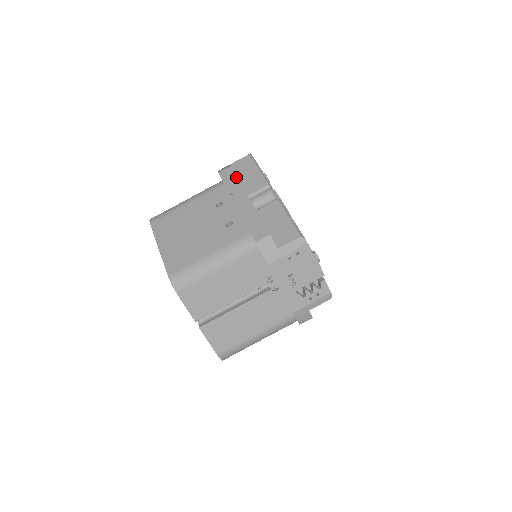
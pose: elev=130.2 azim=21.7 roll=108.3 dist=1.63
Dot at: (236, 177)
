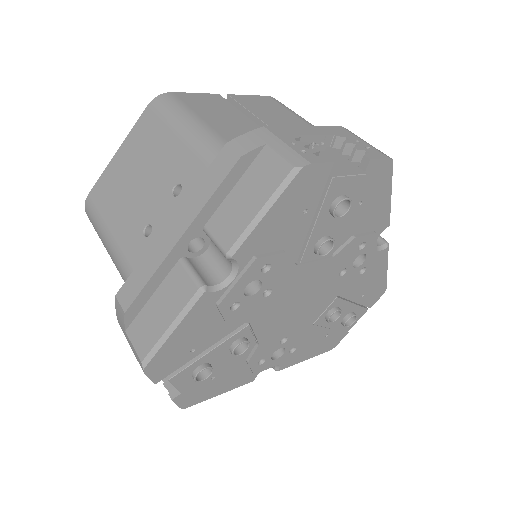
Dot at: (217, 186)
